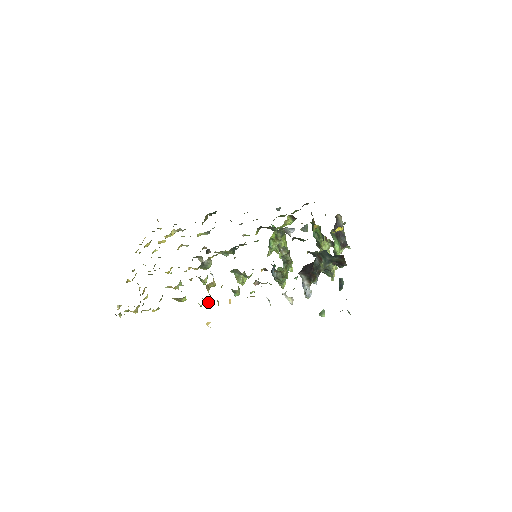
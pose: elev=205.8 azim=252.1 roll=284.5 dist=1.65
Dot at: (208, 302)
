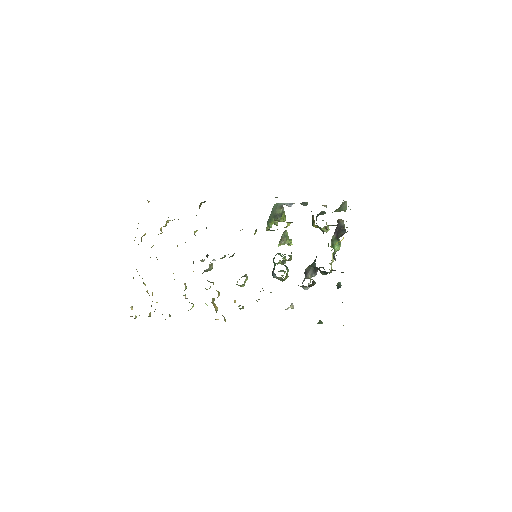
Dot at: occluded
